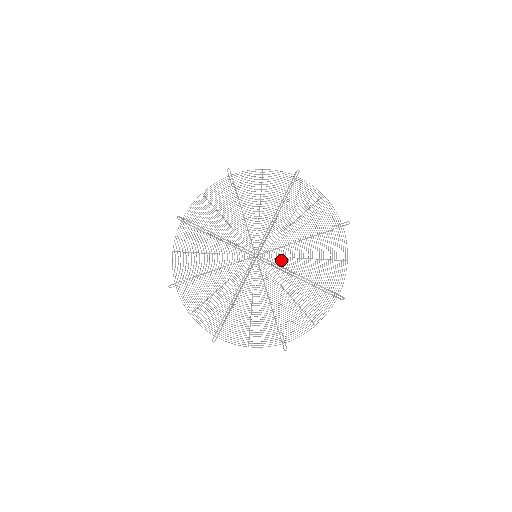
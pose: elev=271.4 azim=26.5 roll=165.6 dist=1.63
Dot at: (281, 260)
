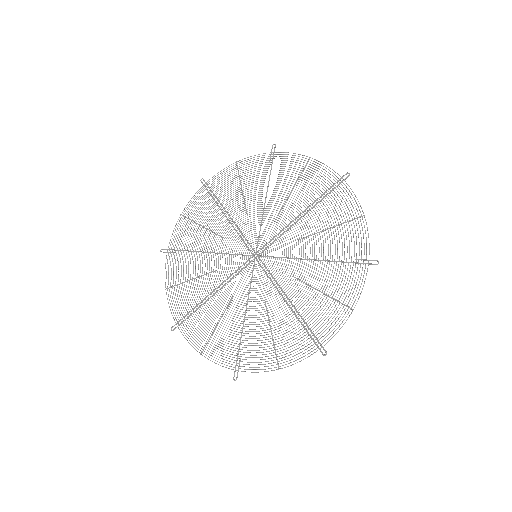
Dot at: (279, 273)
